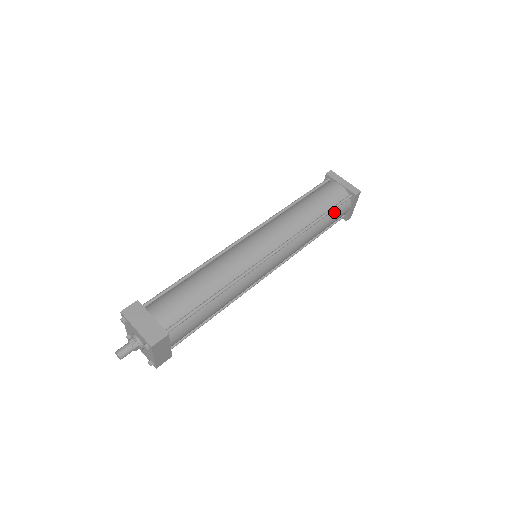
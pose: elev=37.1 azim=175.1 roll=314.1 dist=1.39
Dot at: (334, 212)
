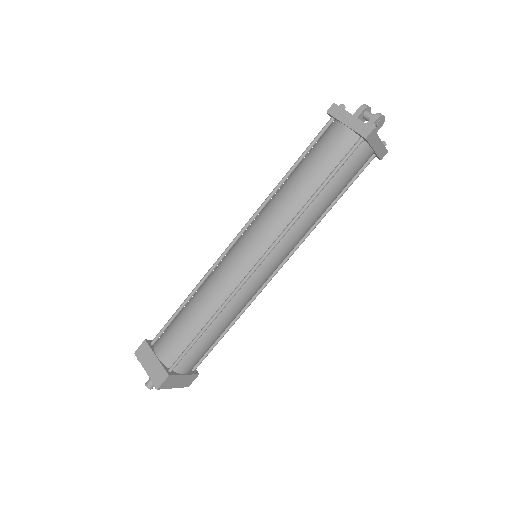
Dot at: (341, 171)
